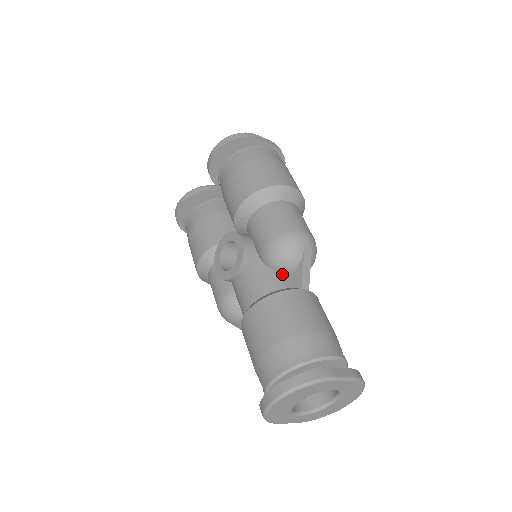
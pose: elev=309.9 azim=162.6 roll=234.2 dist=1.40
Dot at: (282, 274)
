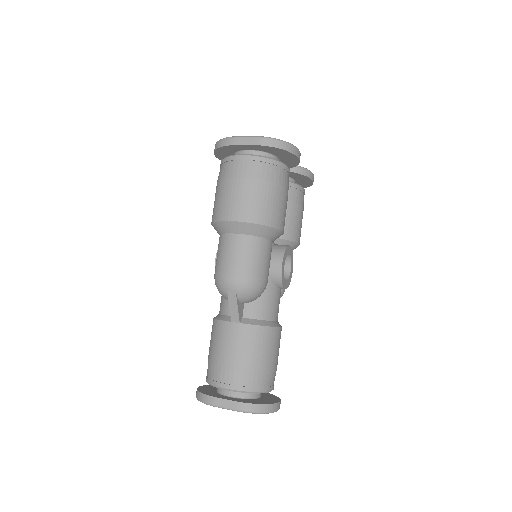
Dot at: occluded
